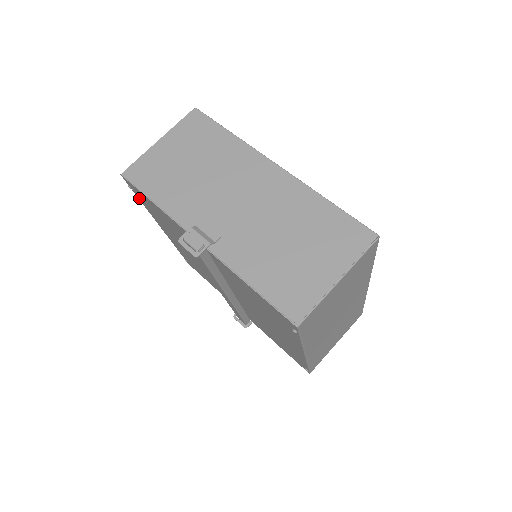
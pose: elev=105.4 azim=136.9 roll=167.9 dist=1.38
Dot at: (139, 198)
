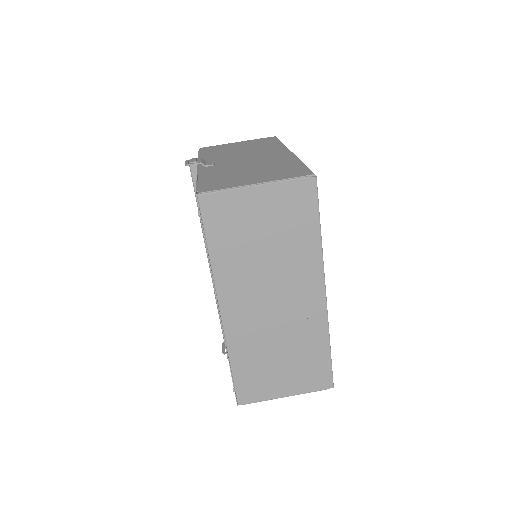
Dot at: occluded
